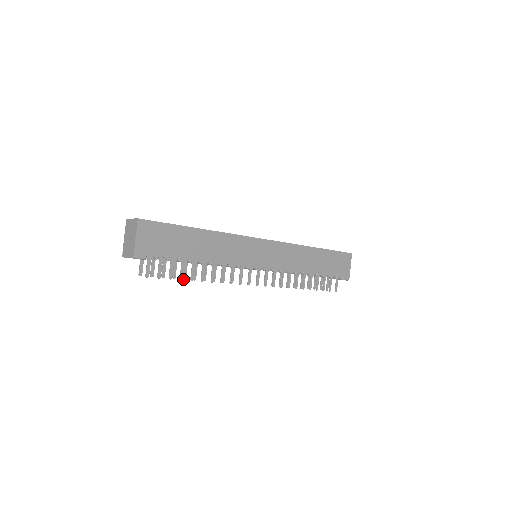
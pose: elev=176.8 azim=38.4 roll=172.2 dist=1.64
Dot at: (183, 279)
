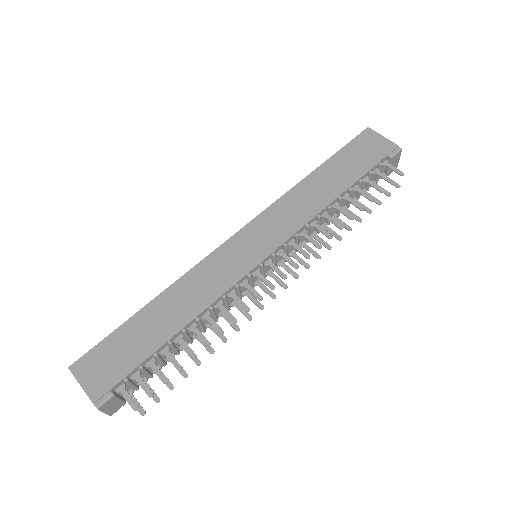
Dot at: occluded
